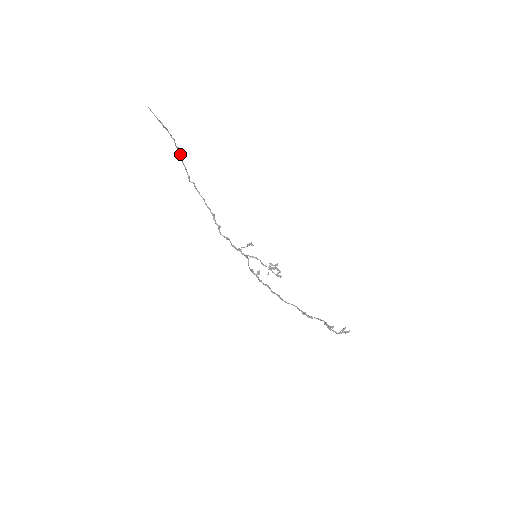
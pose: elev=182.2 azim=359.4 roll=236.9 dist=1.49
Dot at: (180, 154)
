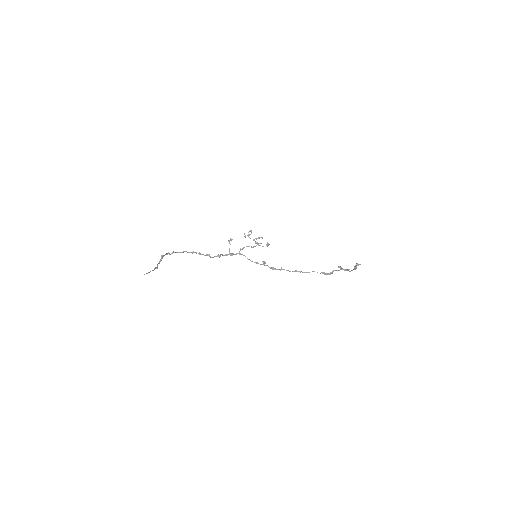
Dot at: occluded
